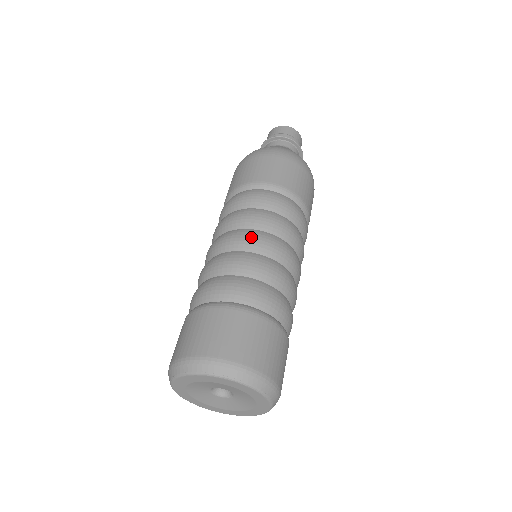
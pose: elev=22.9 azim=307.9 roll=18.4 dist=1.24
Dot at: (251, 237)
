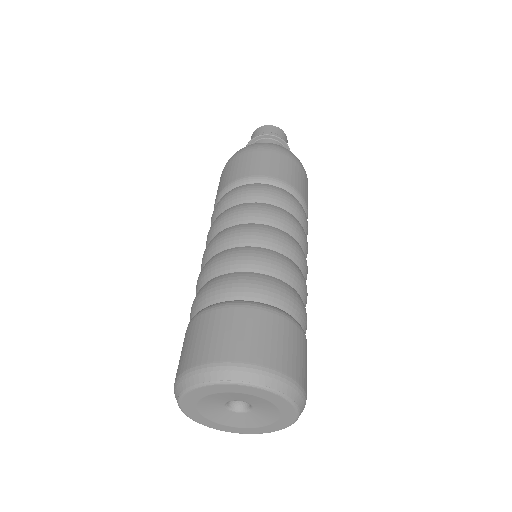
Dot at: (258, 231)
